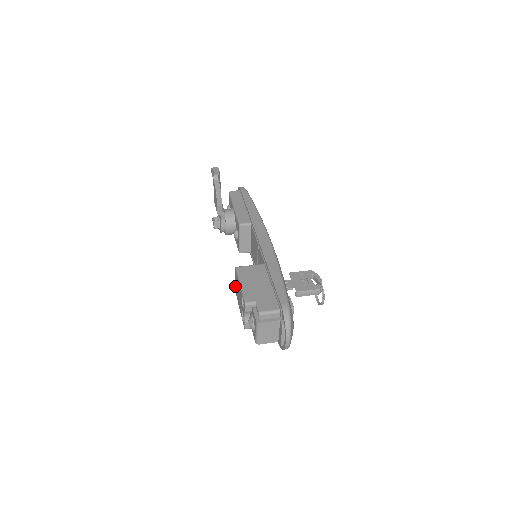
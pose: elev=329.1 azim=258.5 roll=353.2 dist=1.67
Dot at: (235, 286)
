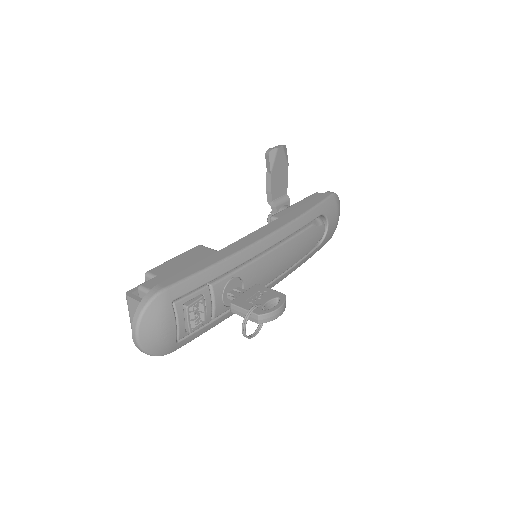
Dot at: occluded
